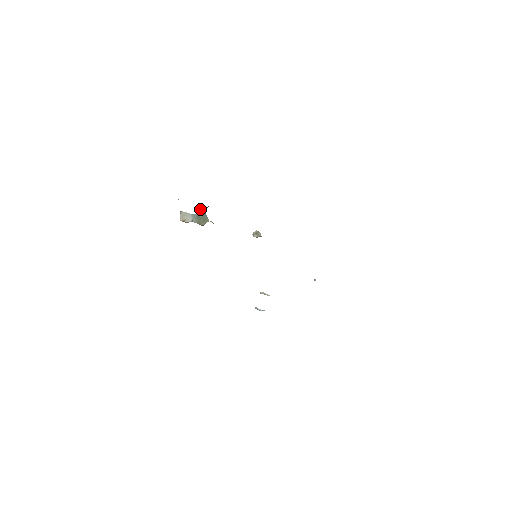
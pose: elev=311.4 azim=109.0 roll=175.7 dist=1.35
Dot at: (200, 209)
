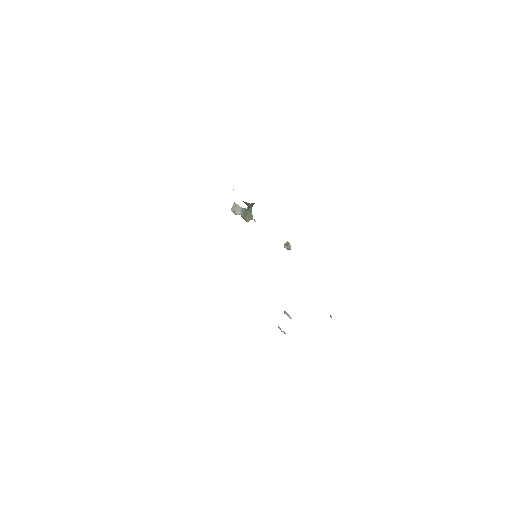
Dot at: (246, 204)
